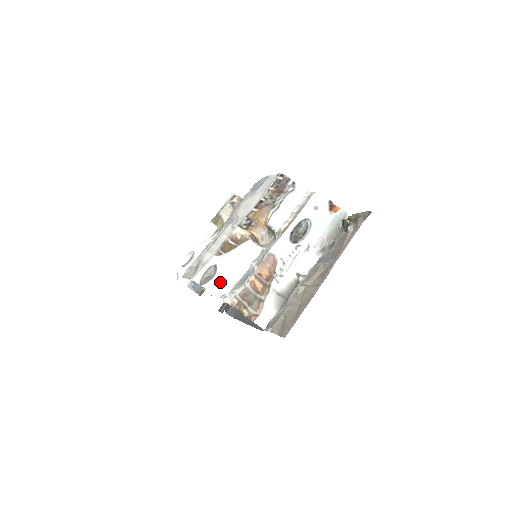
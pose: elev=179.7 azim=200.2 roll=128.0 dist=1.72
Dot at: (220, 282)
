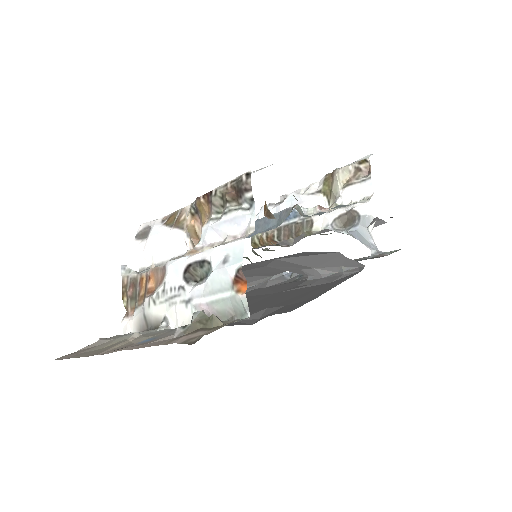
Dot at: (144, 250)
